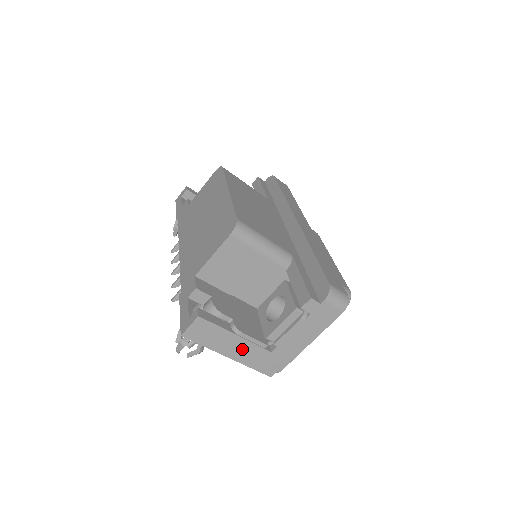
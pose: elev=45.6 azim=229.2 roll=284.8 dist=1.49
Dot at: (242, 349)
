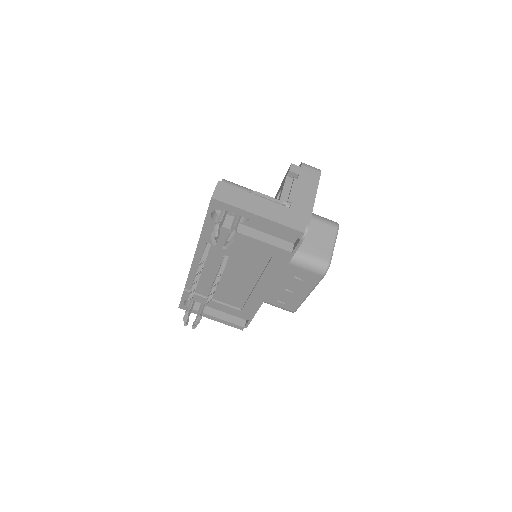
Dot at: (265, 207)
